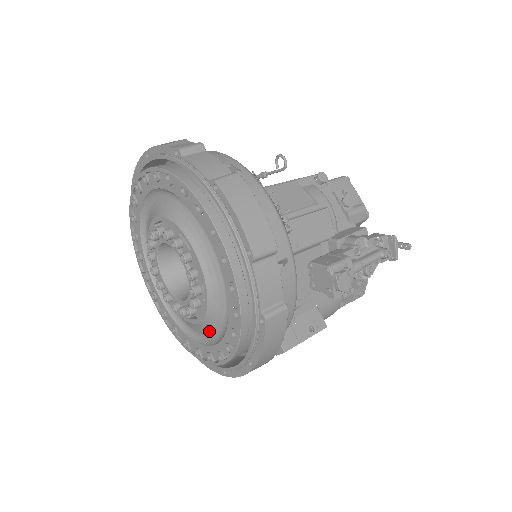
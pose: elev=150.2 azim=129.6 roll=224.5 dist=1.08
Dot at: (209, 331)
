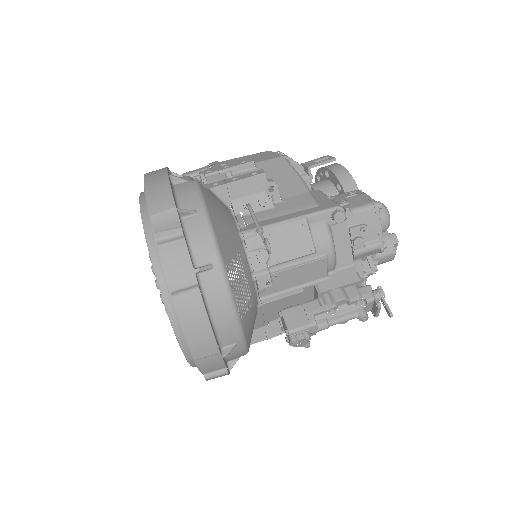
Dot at: occluded
